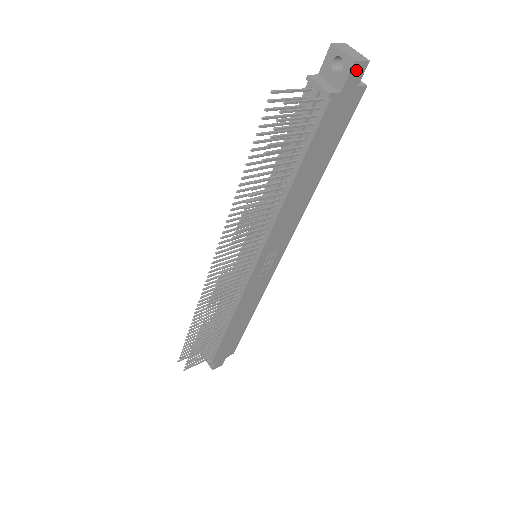
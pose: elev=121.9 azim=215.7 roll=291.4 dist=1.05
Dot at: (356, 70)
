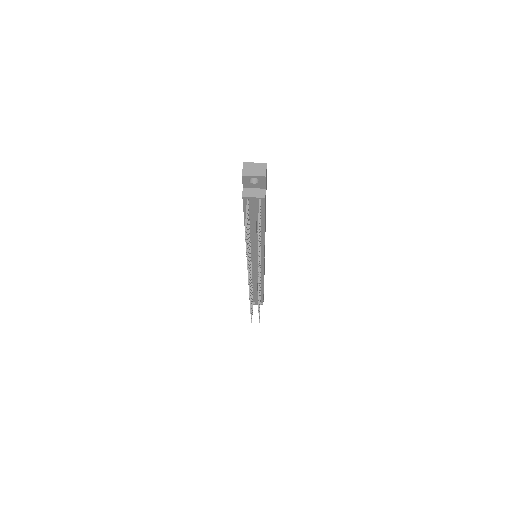
Dot at: occluded
